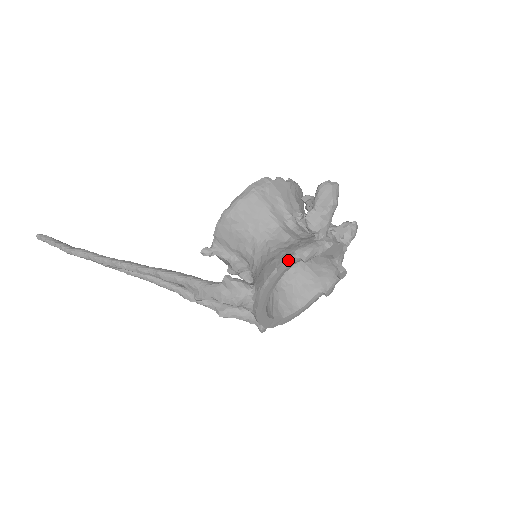
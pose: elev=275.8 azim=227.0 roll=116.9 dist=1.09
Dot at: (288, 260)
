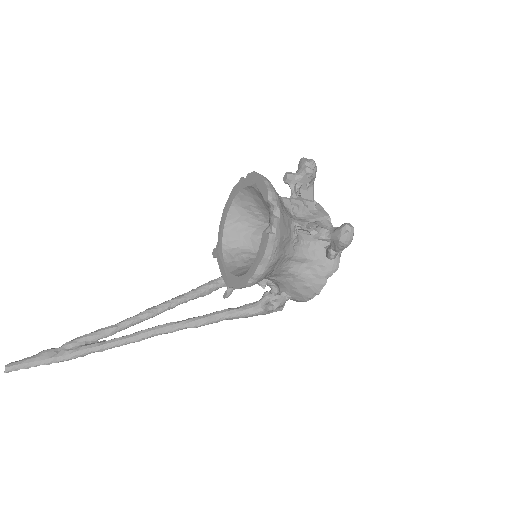
Dot at: (323, 286)
